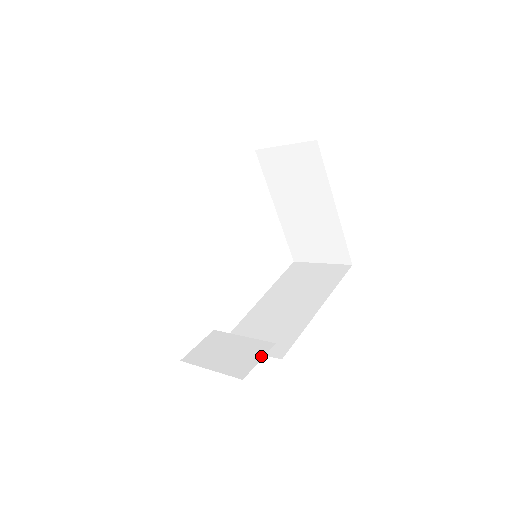
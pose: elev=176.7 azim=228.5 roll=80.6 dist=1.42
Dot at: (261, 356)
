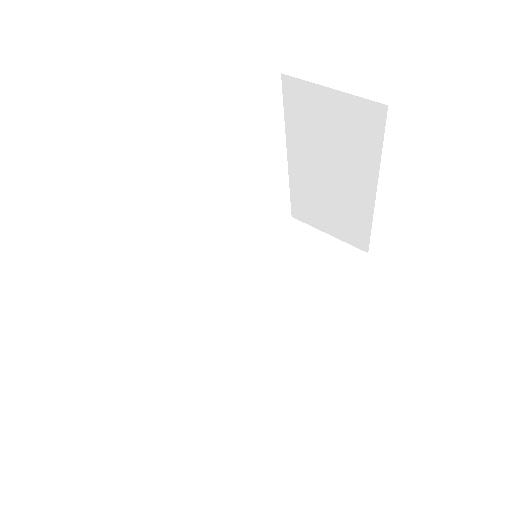
Dot at: (243, 401)
